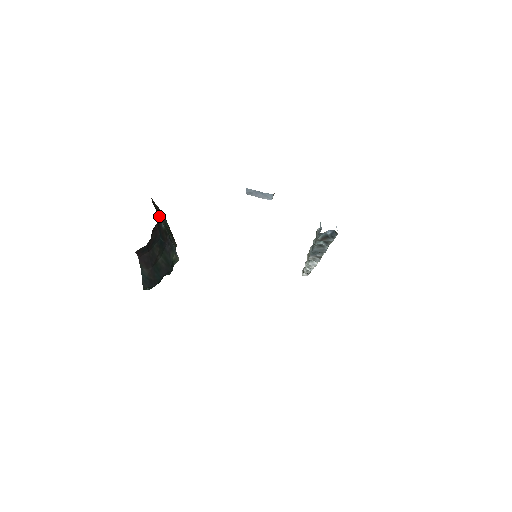
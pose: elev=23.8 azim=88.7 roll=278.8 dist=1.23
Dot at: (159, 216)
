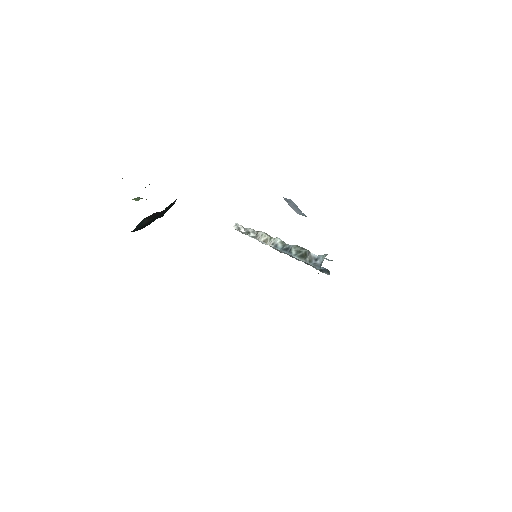
Dot at: occluded
